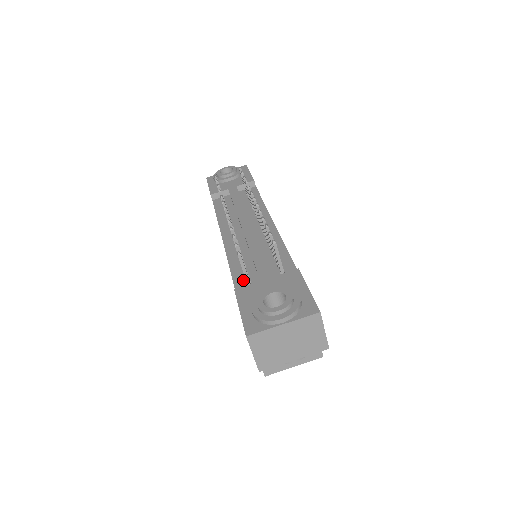
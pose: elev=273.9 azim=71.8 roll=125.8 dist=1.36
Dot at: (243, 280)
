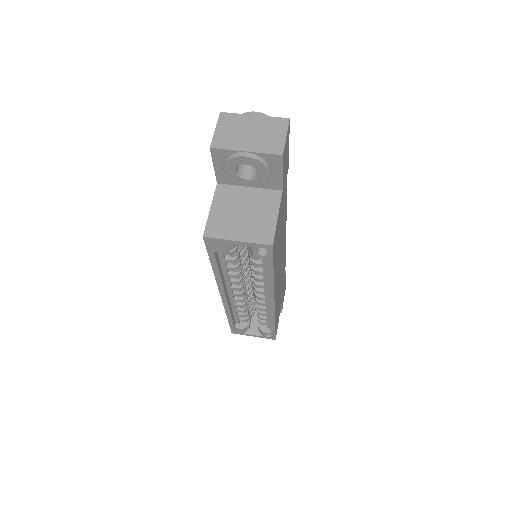
Dot at: occluded
